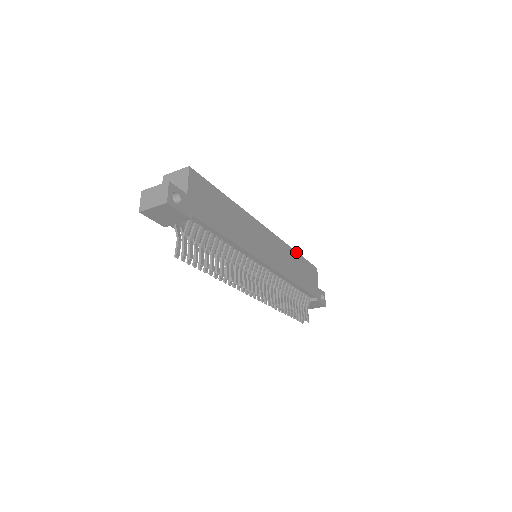
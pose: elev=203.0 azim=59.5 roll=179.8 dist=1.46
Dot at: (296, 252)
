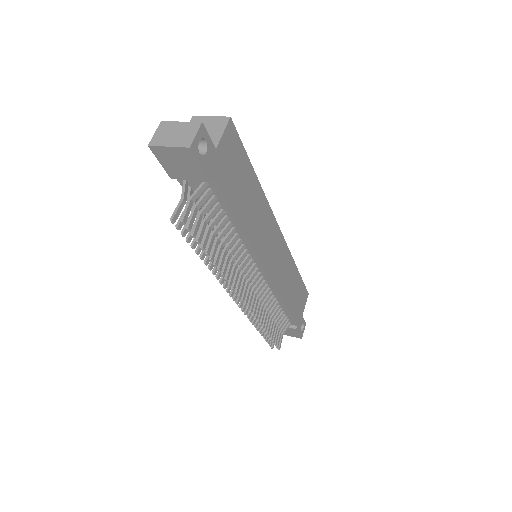
Dot at: (297, 268)
